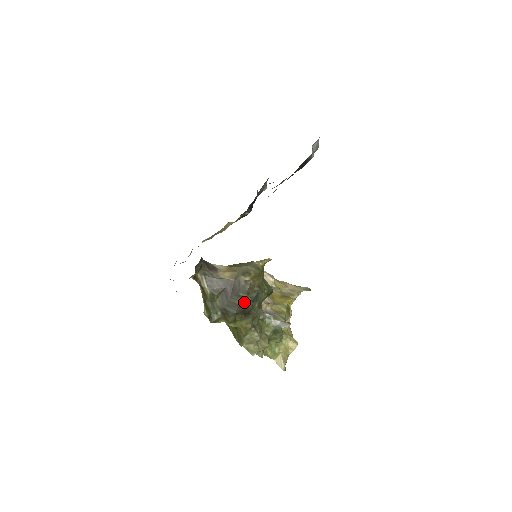
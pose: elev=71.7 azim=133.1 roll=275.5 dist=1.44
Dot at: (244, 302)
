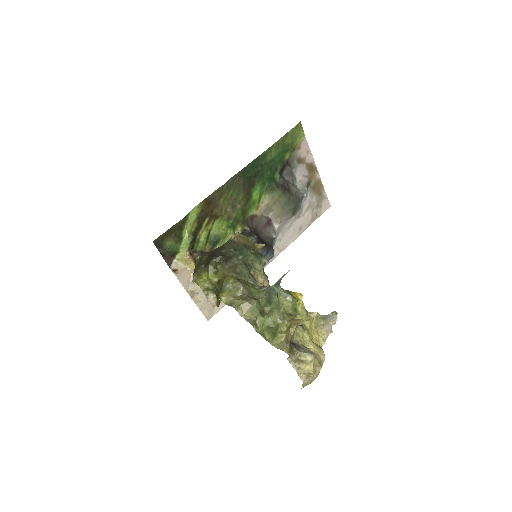
Dot at: (225, 249)
